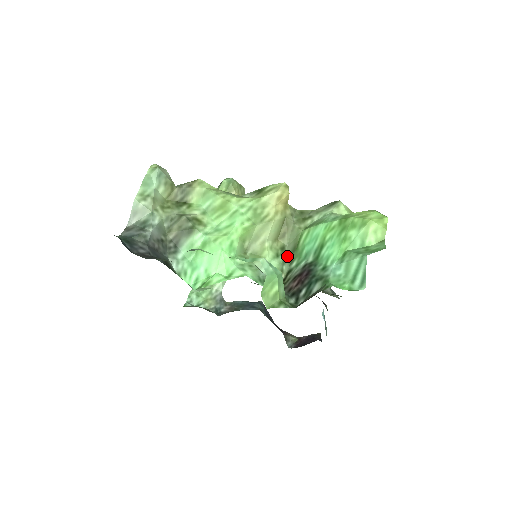
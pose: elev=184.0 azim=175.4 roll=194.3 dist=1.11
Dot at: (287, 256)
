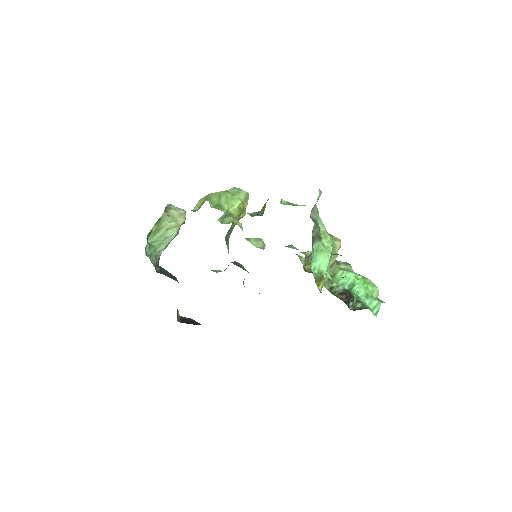
Dot at: occluded
